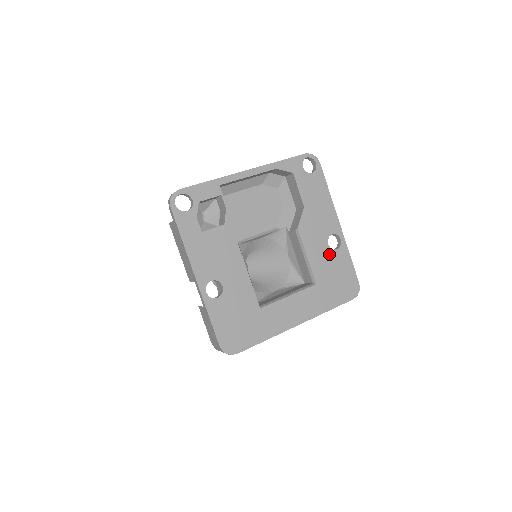
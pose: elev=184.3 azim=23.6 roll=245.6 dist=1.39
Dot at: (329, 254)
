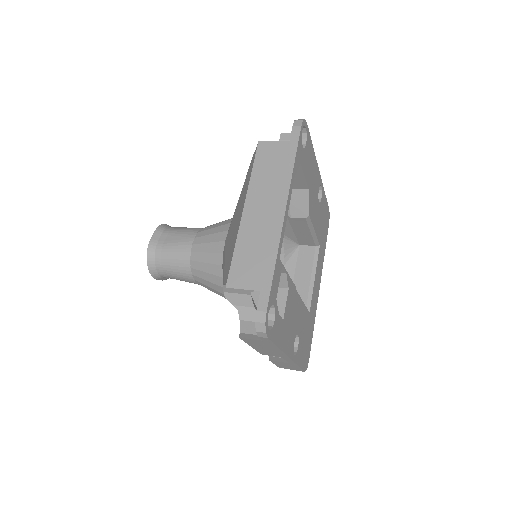
Dot at: (320, 210)
